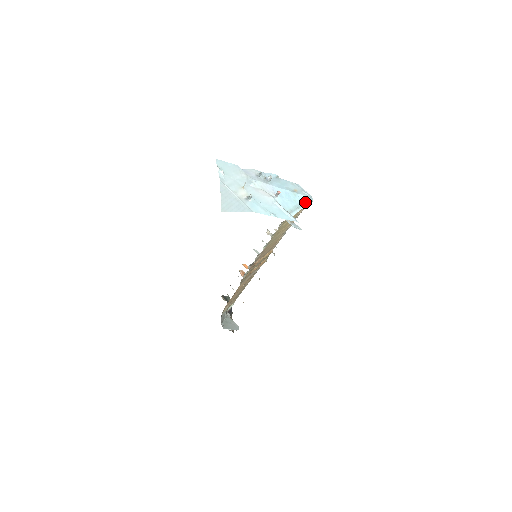
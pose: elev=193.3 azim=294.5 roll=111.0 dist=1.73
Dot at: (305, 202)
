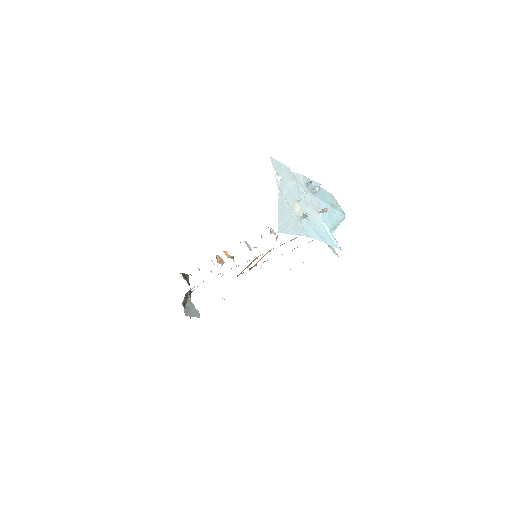
Dot at: (340, 220)
